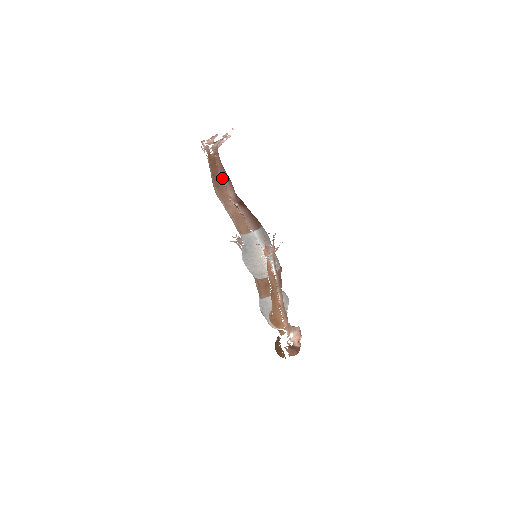
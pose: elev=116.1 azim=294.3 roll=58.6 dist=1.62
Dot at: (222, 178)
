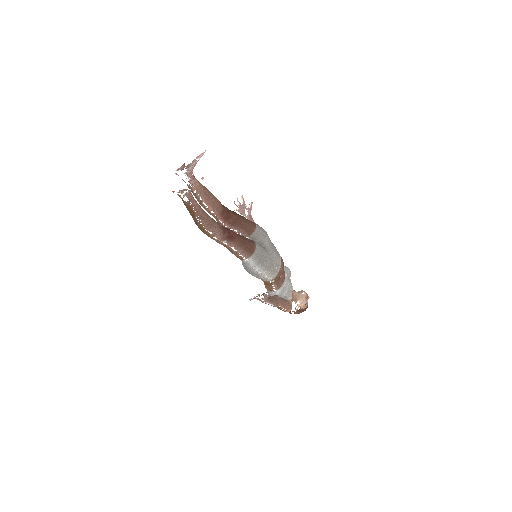
Dot at: (203, 225)
